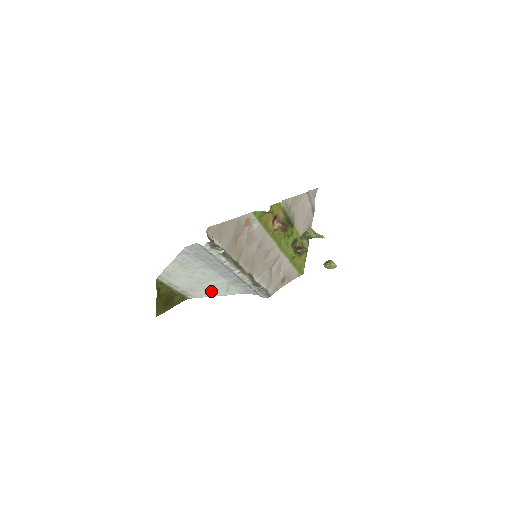
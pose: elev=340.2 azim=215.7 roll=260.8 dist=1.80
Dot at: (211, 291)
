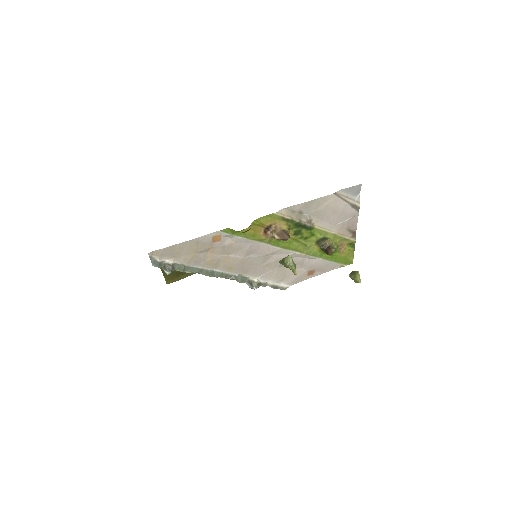
Dot at: occluded
